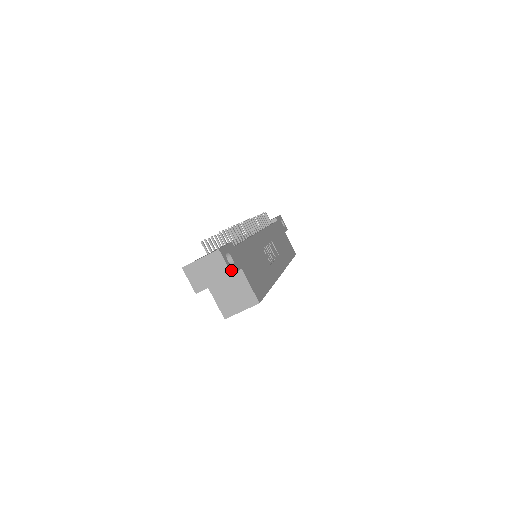
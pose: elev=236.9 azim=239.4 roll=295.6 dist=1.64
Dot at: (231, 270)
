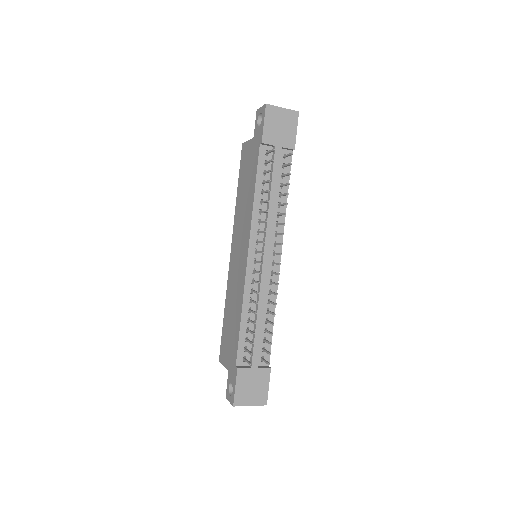
Dot at: occluded
